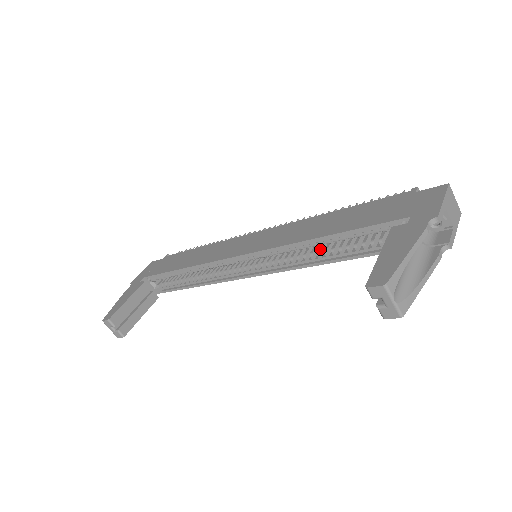
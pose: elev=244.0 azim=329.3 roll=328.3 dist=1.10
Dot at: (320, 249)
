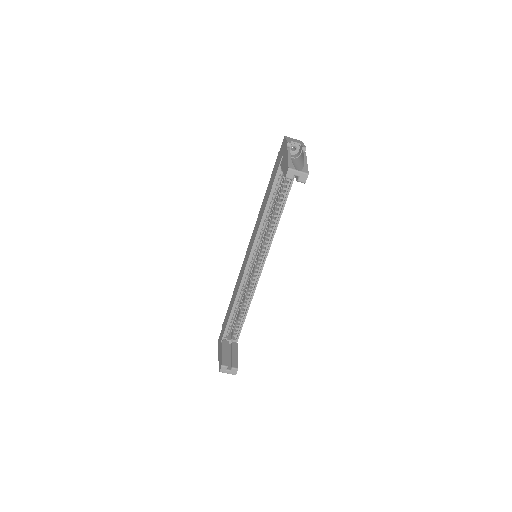
Dot at: (273, 214)
